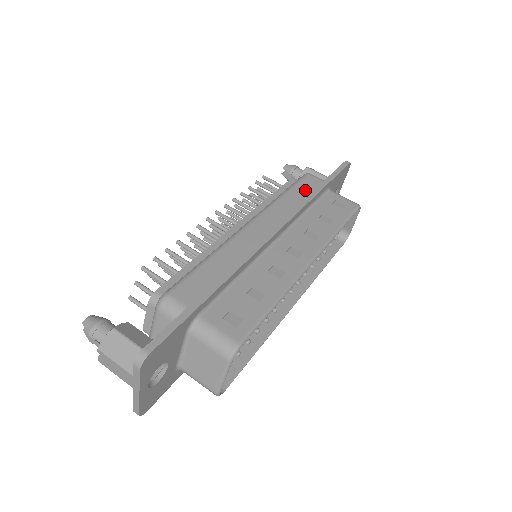
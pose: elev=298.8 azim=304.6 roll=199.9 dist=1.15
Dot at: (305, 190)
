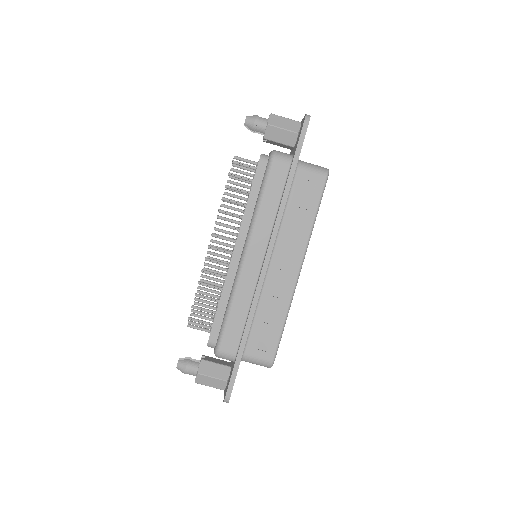
Dot at: (276, 187)
